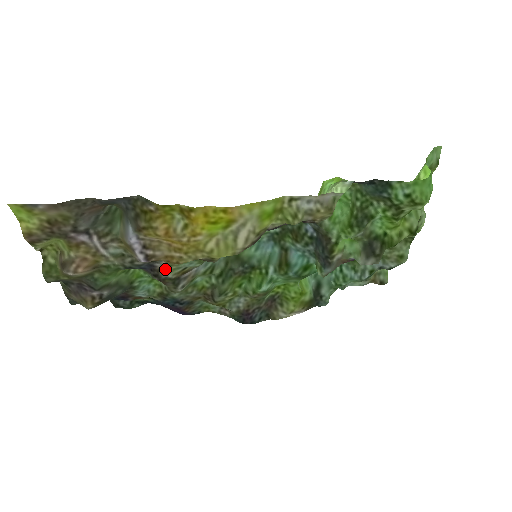
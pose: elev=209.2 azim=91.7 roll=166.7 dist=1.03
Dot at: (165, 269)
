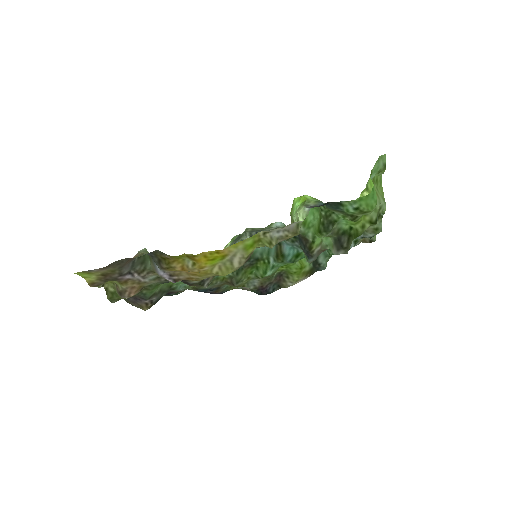
Dot at: occluded
